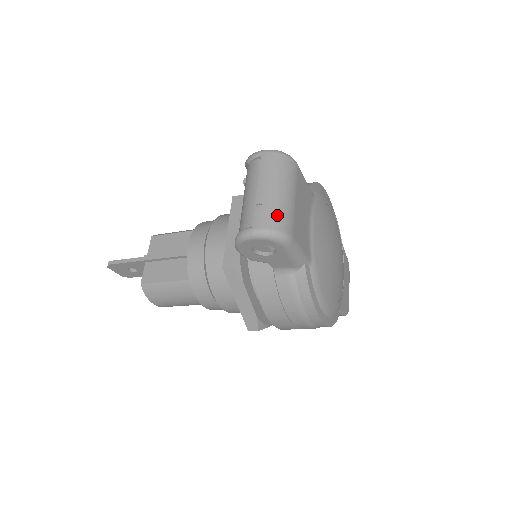
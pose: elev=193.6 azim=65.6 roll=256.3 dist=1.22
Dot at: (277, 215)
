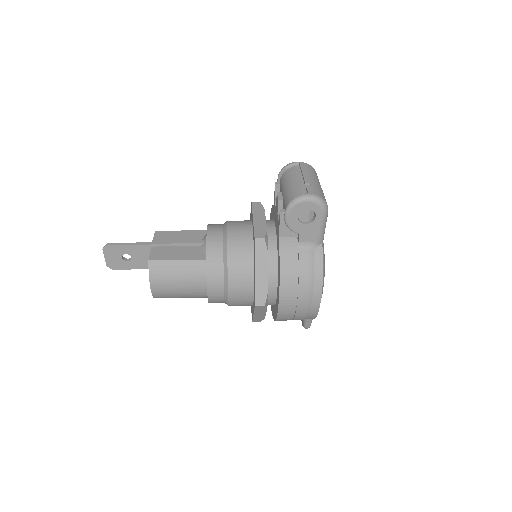
Dot at: (321, 193)
